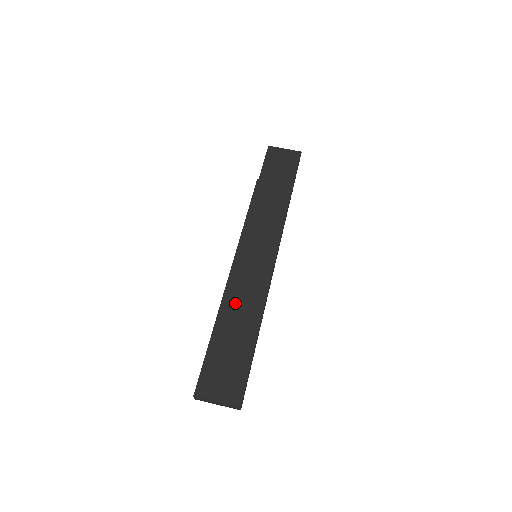
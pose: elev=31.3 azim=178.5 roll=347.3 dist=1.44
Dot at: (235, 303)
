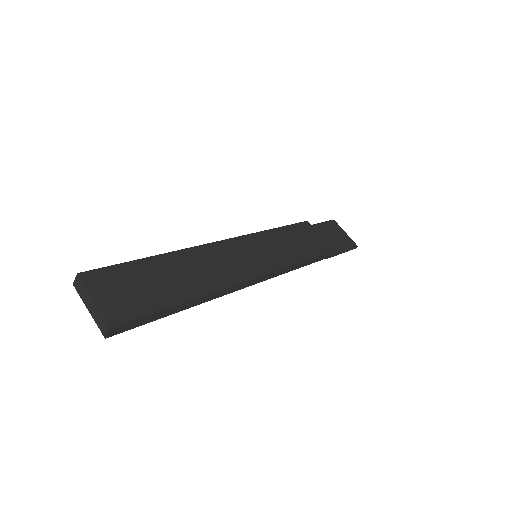
Dot at: (202, 260)
